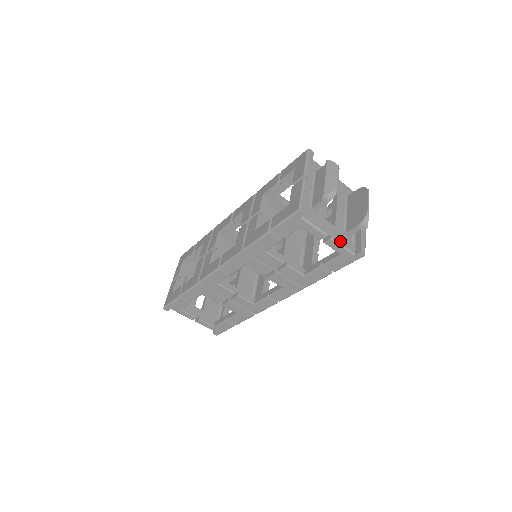
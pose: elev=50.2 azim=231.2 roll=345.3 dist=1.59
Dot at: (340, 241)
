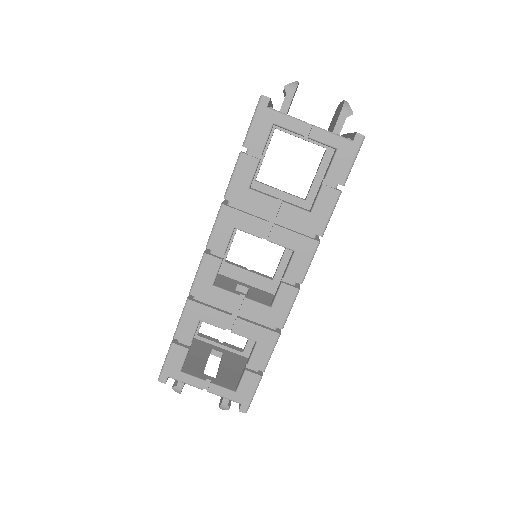
Dot at: (327, 131)
